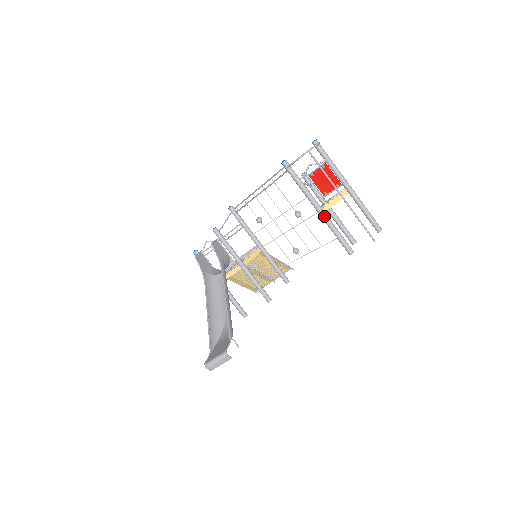
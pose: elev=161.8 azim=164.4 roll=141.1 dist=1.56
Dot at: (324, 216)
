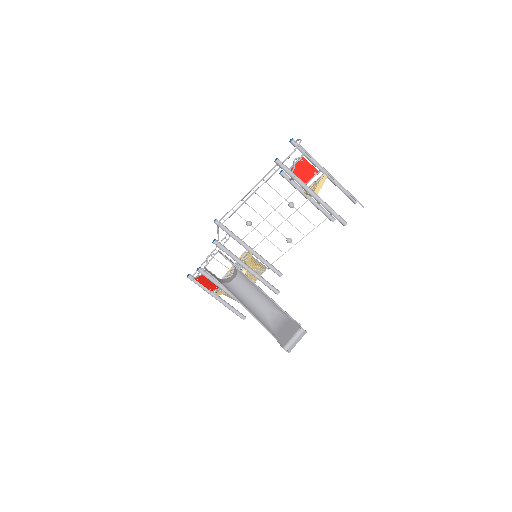
Dot at: (319, 198)
